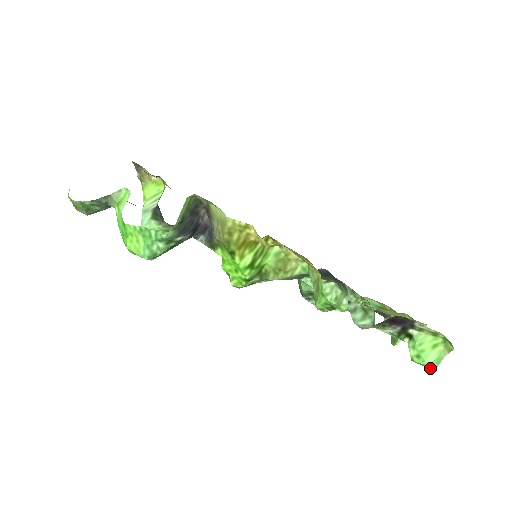
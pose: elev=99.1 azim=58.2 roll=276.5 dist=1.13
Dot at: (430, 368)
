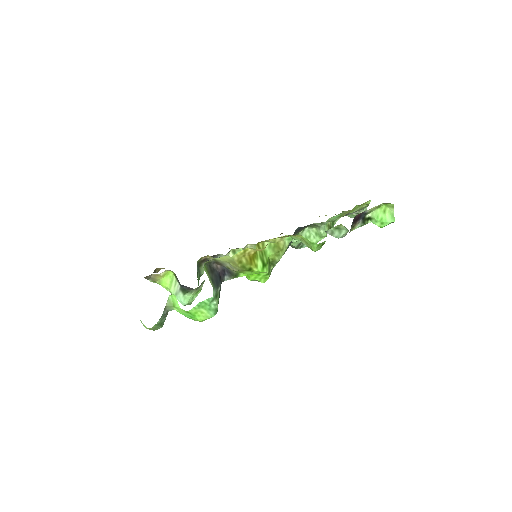
Dot at: occluded
